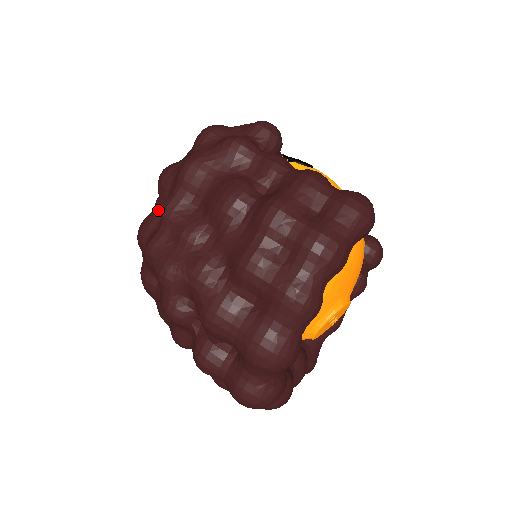
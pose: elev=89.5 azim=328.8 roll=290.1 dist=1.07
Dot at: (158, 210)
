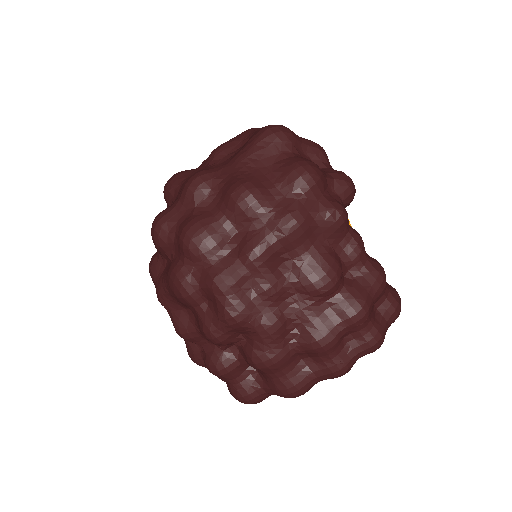
Dot at: (225, 229)
